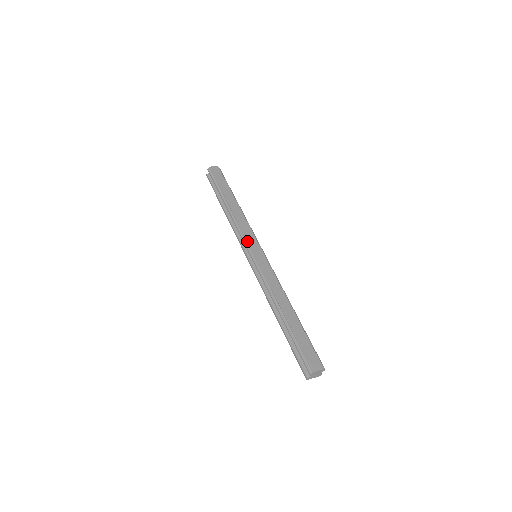
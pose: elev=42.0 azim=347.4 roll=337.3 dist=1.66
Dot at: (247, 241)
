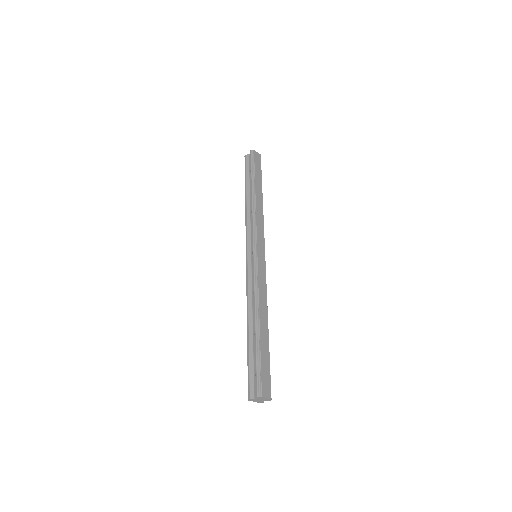
Dot at: (256, 237)
